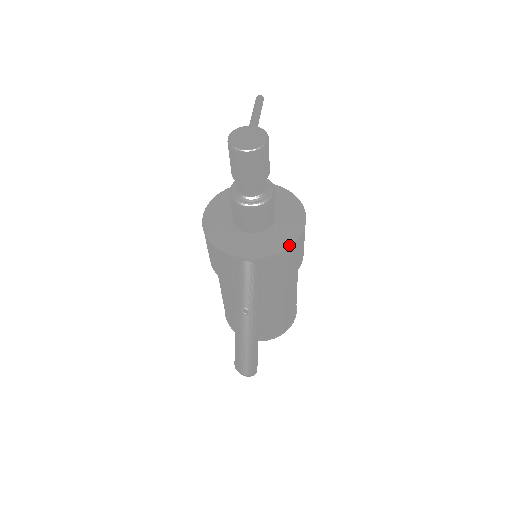
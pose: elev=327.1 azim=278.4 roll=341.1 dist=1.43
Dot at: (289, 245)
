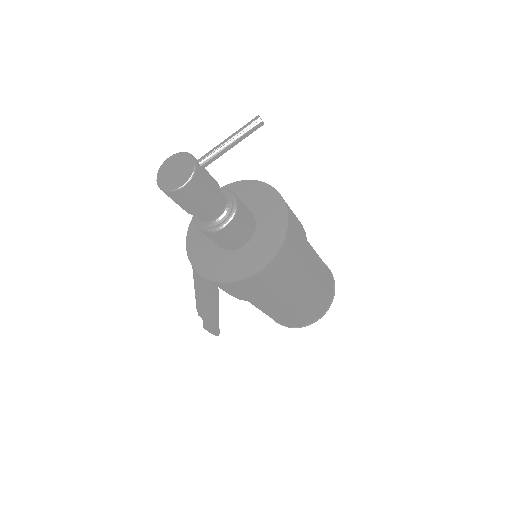
Dot at: (221, 280)
